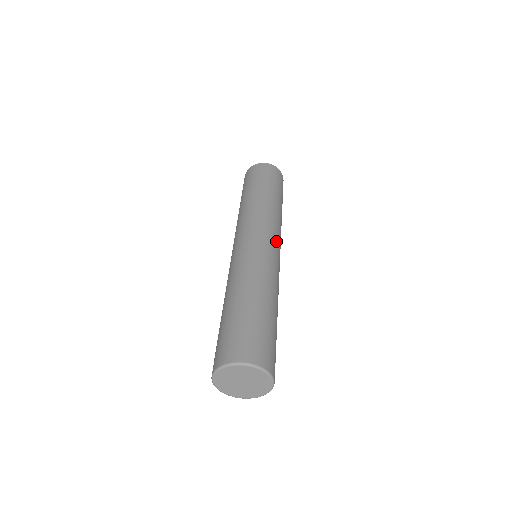
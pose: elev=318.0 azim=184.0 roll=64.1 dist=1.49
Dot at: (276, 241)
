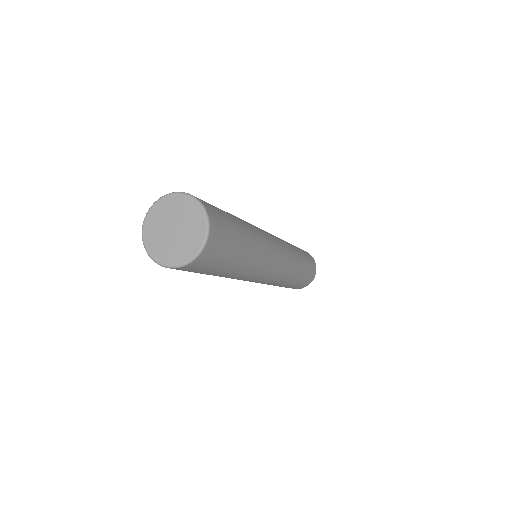
Dot at: (283, 252)
